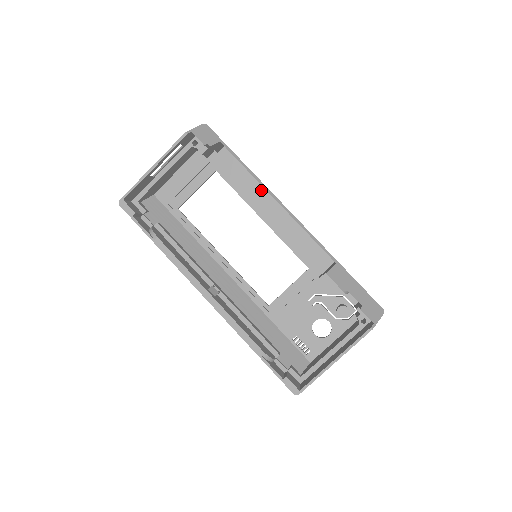
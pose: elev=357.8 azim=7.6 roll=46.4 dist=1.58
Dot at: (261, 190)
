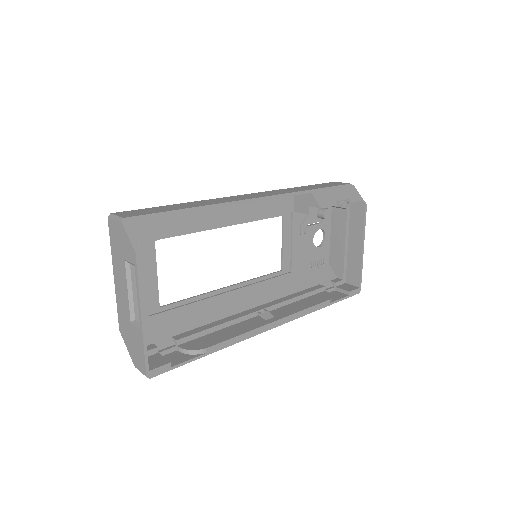
Dot at: occluded
